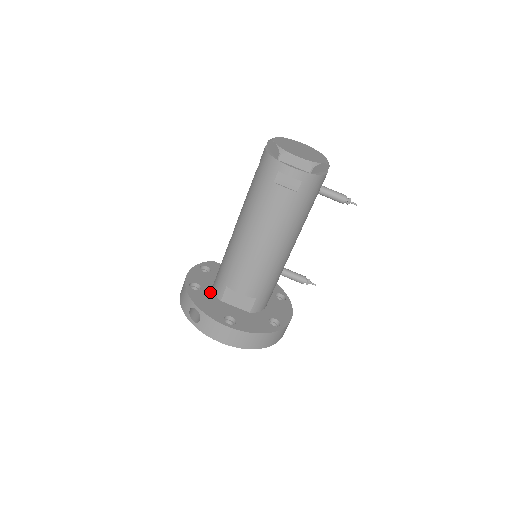
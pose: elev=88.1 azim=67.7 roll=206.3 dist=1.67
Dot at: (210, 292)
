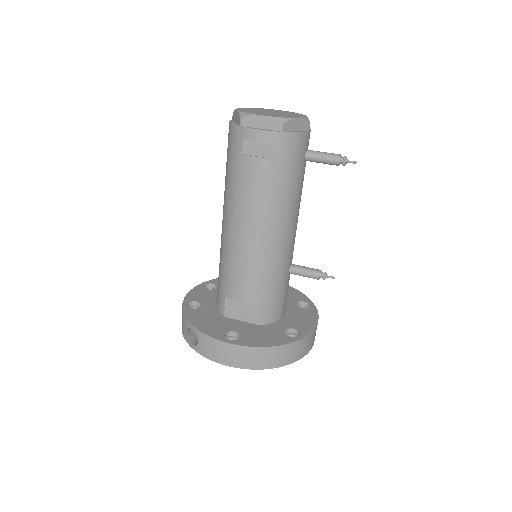
Dot at: (212, 309)
